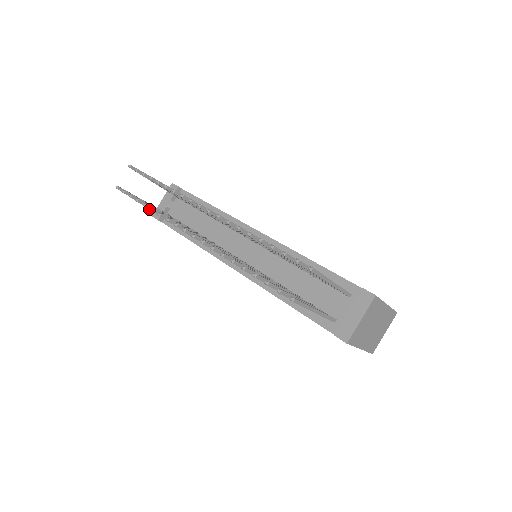
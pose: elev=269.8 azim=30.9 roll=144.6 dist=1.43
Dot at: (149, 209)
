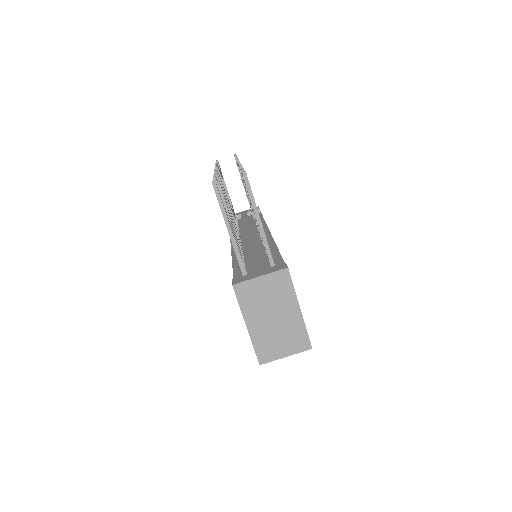
Dot at: occluded
